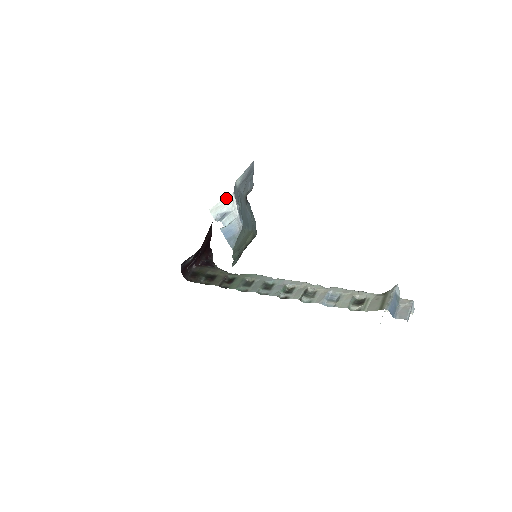
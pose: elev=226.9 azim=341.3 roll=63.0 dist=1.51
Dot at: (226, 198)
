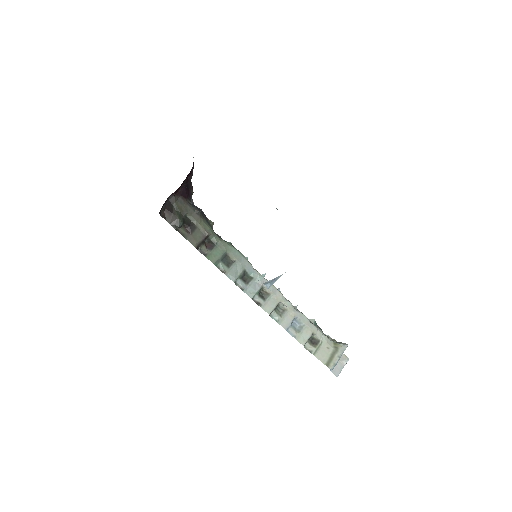
Dot at: occluded
